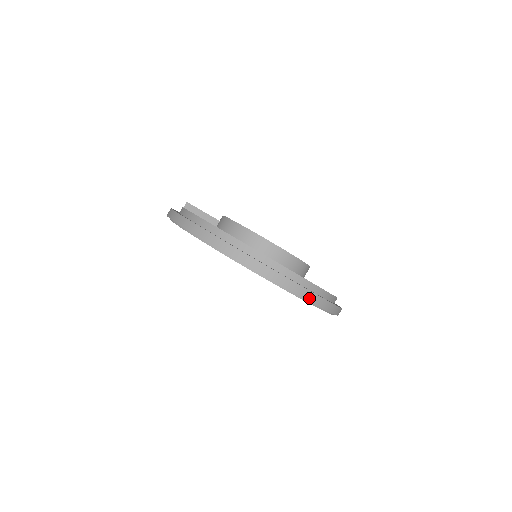
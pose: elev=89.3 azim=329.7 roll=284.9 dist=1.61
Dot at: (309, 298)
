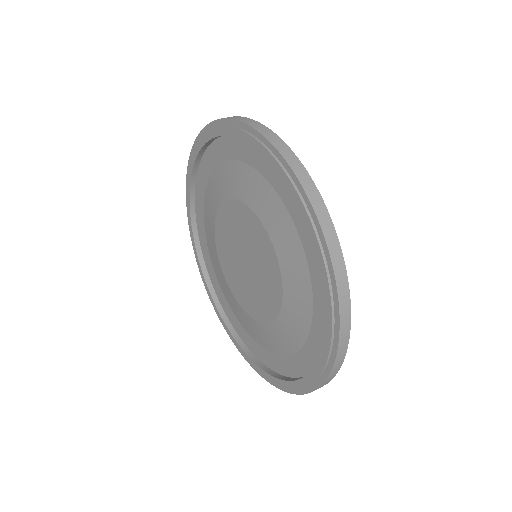
Dot at: (341, 345)
